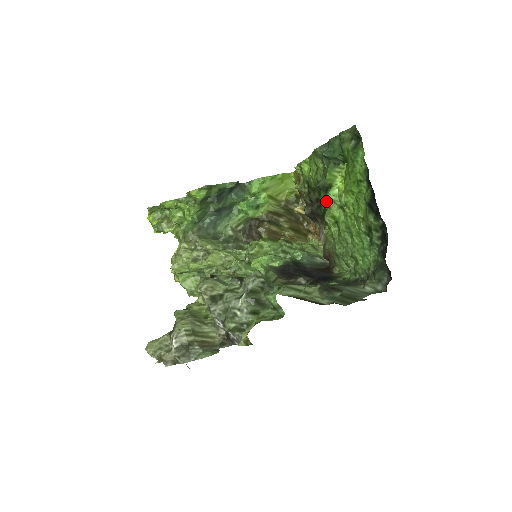
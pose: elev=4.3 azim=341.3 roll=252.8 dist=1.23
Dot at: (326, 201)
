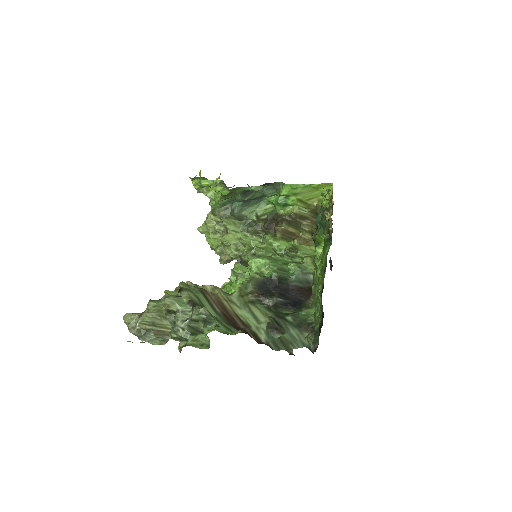
Dot at: occluded
